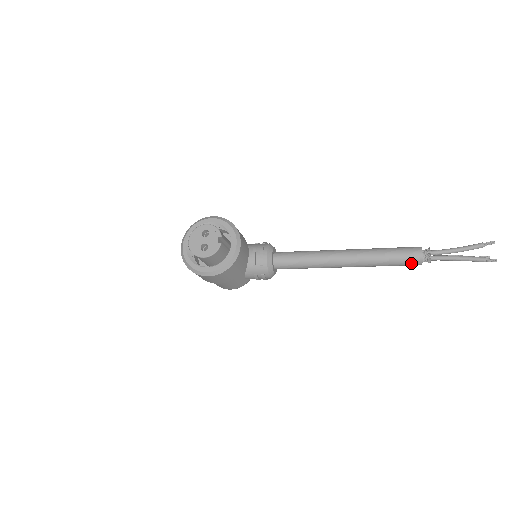
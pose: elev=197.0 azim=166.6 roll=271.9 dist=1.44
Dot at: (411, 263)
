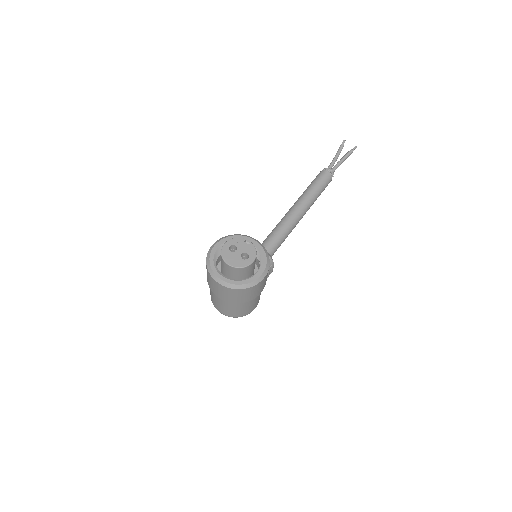
Dot at: (328, 182)
